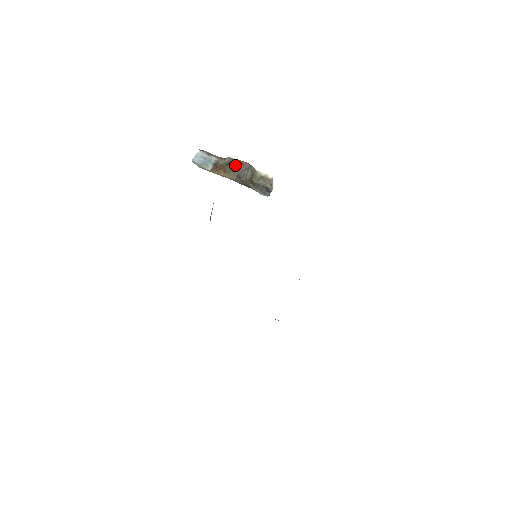
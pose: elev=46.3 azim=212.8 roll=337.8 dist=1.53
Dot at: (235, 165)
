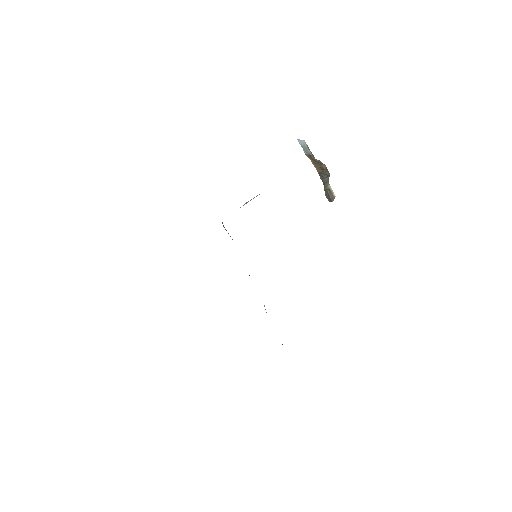
Dot at: (322, 166)
